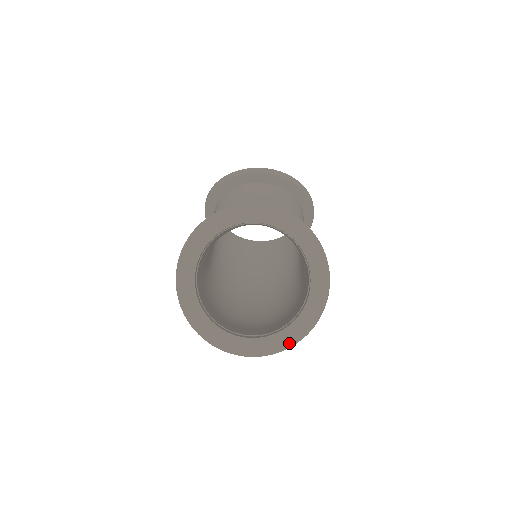
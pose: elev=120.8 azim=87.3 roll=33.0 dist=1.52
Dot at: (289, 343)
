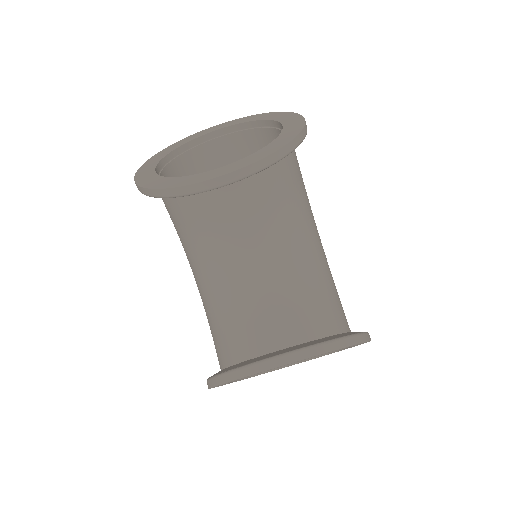
Dot at: occluded
